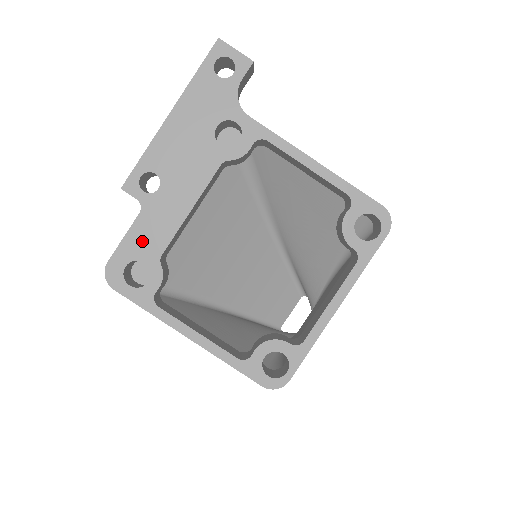
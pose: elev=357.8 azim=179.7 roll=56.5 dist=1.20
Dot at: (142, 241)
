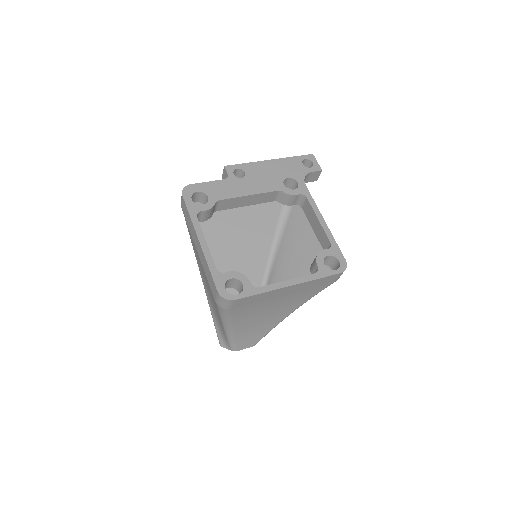
Dot at: (215, 189)
